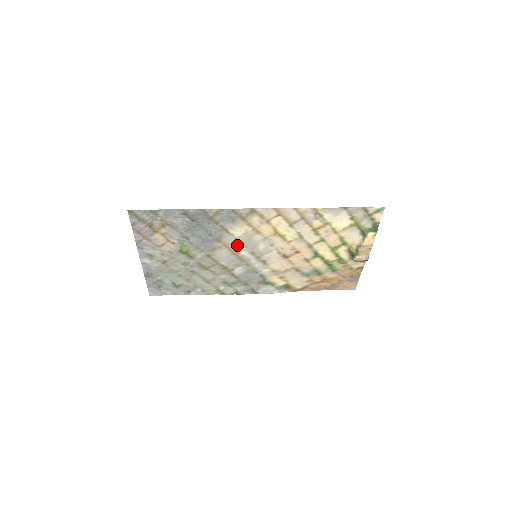
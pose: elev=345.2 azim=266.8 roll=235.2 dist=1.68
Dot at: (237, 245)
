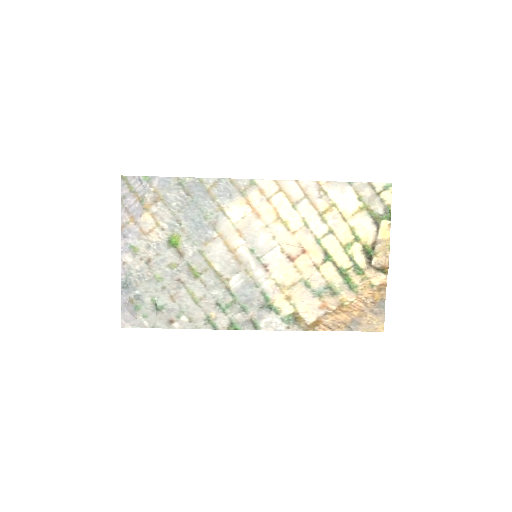
Dot at: (234, 237)
